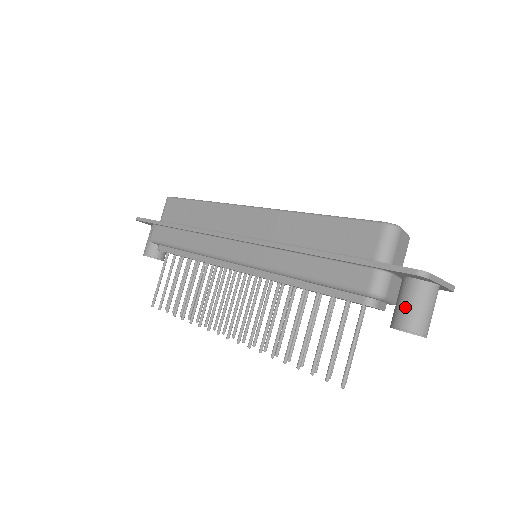
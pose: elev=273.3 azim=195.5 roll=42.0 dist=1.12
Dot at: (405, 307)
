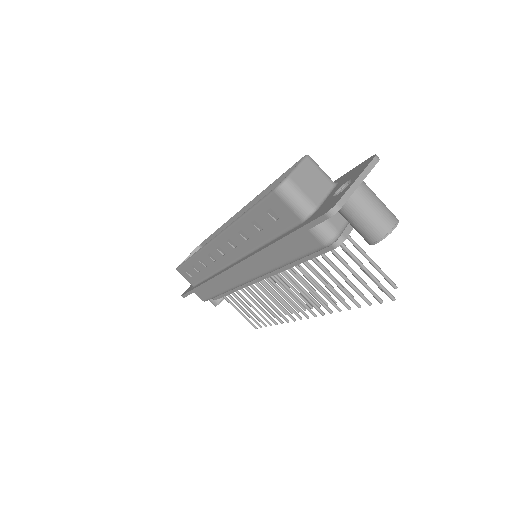
Dot at: (357, 227)
